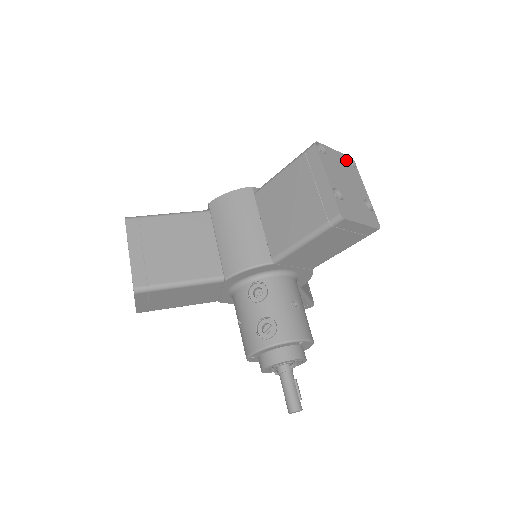
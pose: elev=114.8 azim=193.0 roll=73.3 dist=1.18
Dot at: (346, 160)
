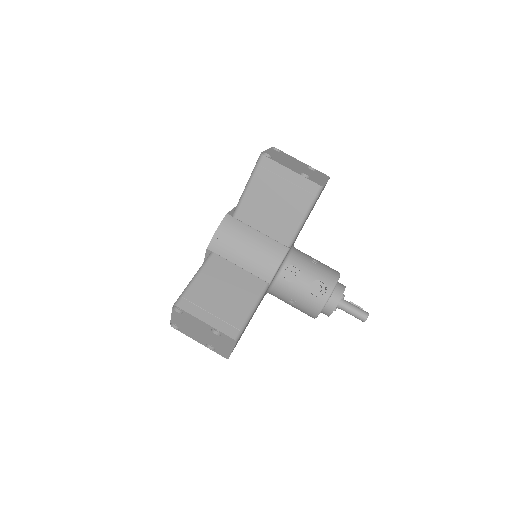
Dot at: (275, 151)
